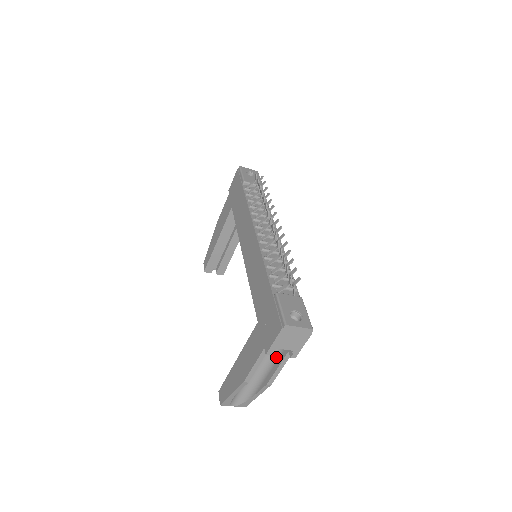
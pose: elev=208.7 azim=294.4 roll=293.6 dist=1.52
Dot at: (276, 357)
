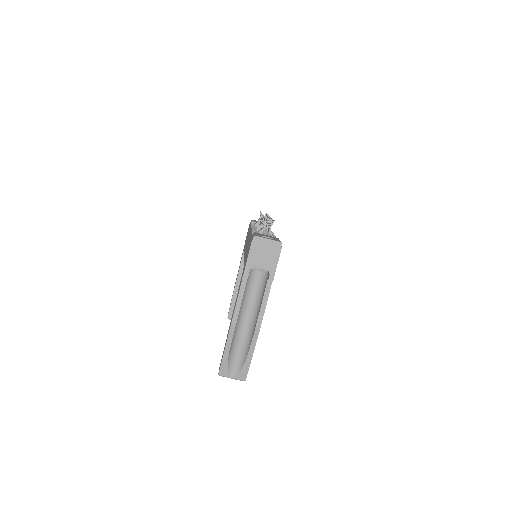
Dot at: (261, 297)
